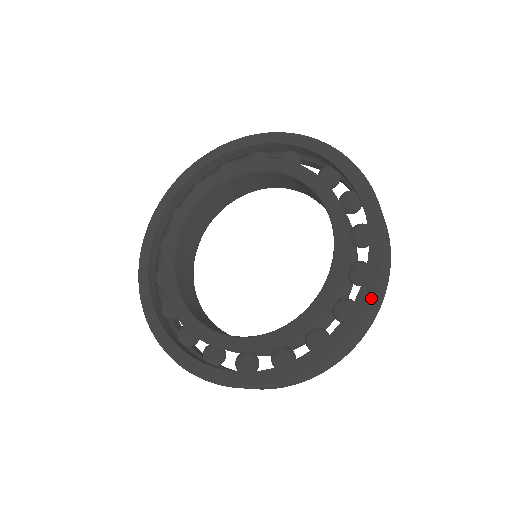
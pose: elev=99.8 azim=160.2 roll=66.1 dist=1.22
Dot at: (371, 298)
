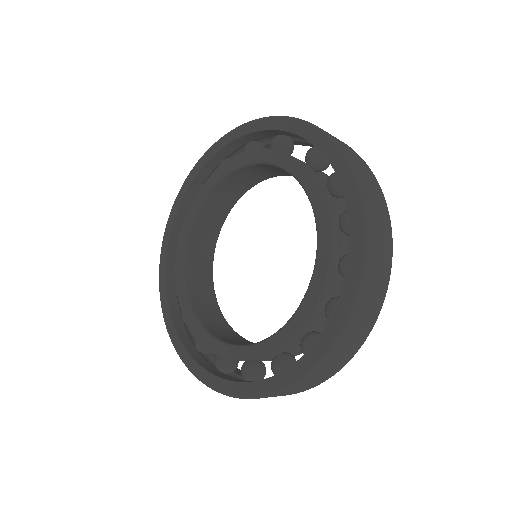
Dot at: (354, 299)
